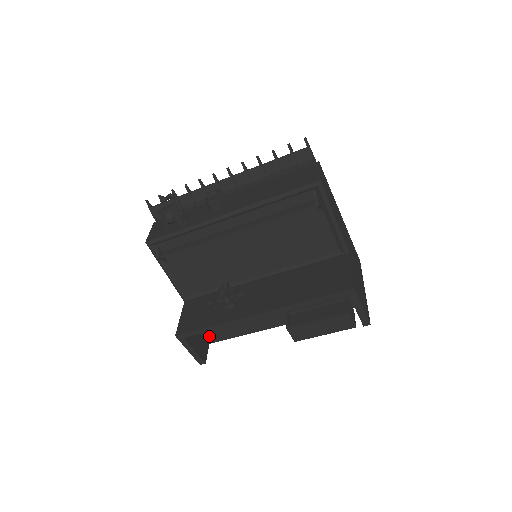
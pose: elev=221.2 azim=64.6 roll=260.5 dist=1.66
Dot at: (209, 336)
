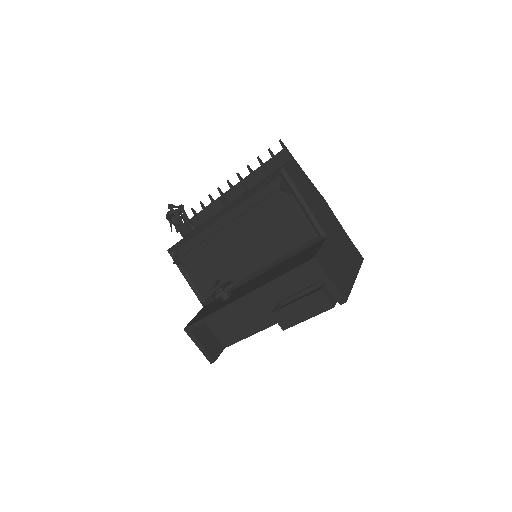
Dot at: (223, 338)
